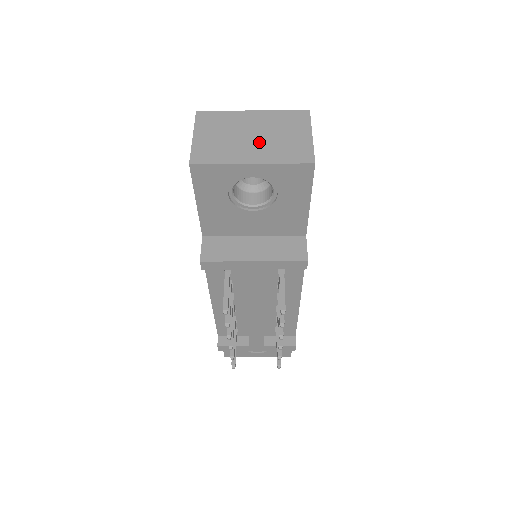
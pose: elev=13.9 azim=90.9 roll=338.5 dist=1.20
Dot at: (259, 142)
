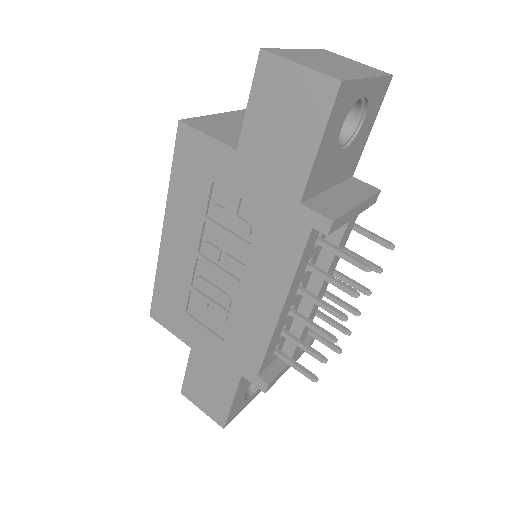
Dot at: (344, 66)
